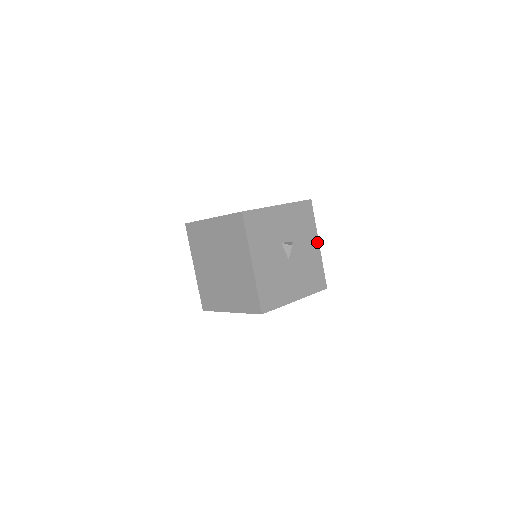
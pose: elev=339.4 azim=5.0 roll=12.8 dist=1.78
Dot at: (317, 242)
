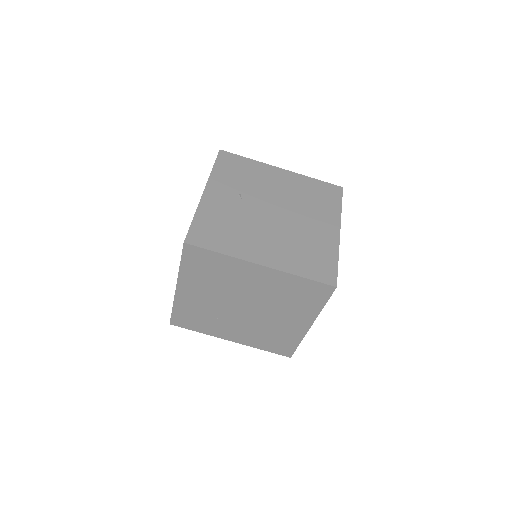
Dot at: occluded
